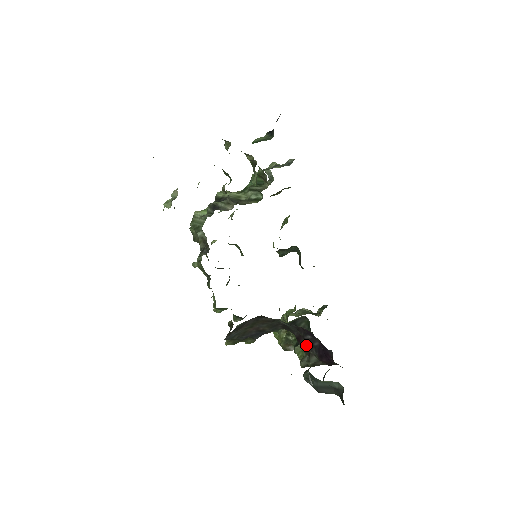
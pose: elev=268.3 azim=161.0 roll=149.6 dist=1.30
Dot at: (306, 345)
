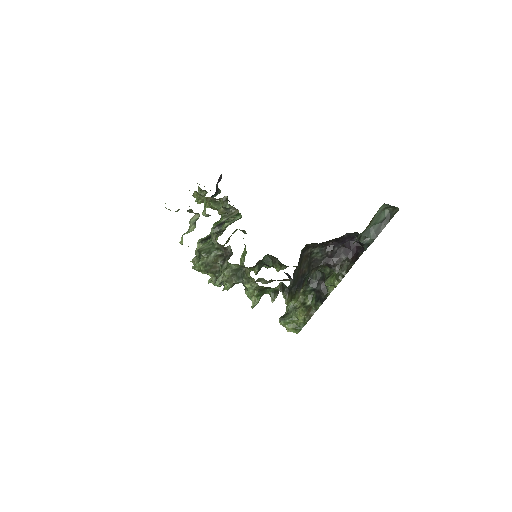
Dot at: (335, 261)
